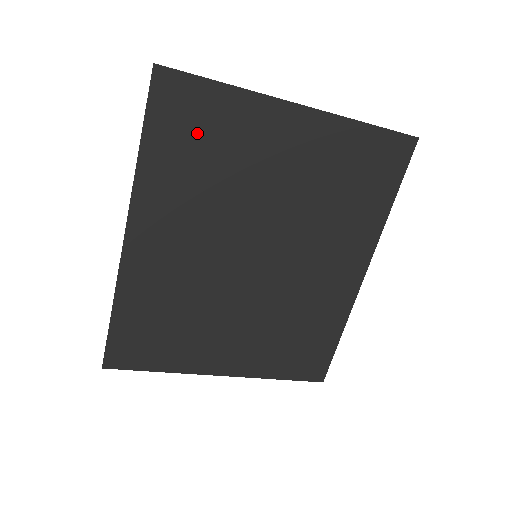
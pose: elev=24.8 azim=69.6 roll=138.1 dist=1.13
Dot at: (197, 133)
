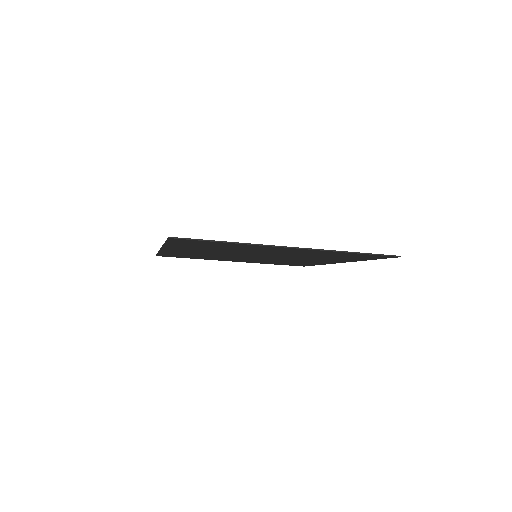
Dot at: (207, 245)
